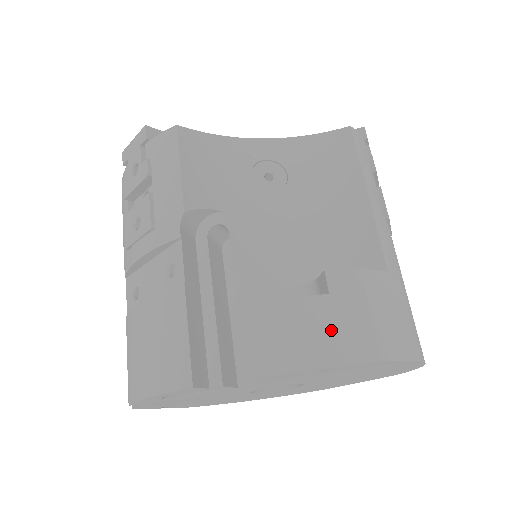
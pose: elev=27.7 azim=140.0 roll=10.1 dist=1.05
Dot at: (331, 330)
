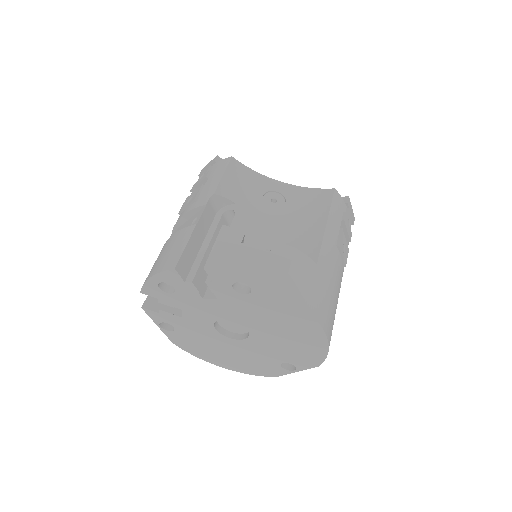
Dot at: (261, 267)
